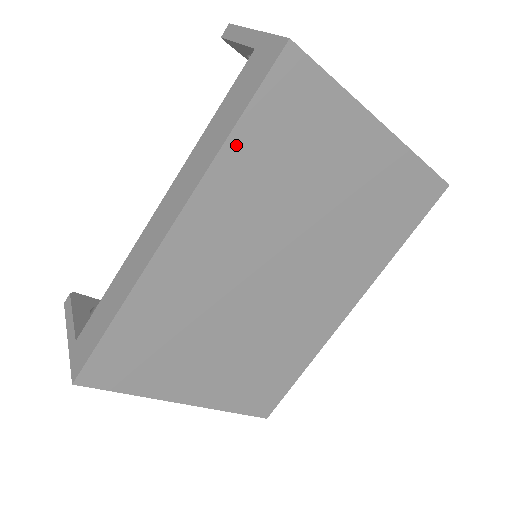
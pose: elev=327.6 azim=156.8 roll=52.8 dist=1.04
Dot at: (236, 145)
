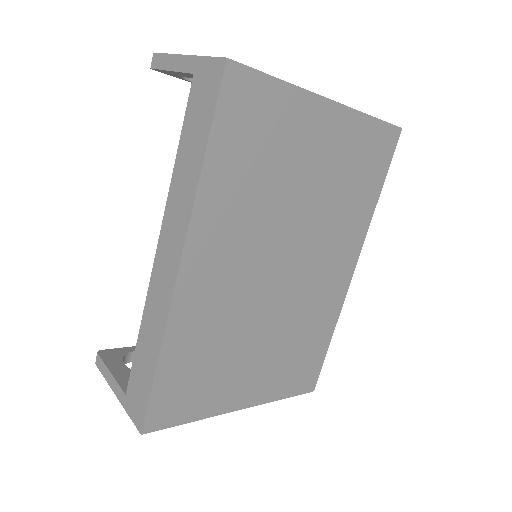
Dot at: (211, 170)
